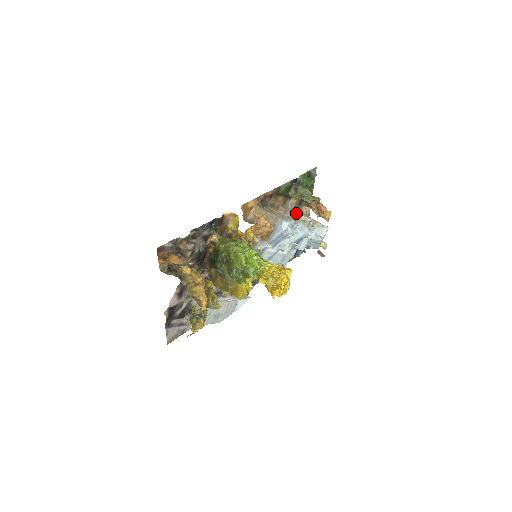
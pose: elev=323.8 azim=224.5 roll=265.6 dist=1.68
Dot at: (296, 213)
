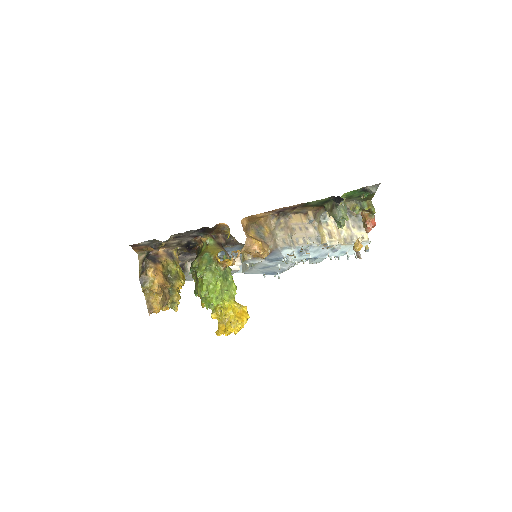
Dot at: occluded
